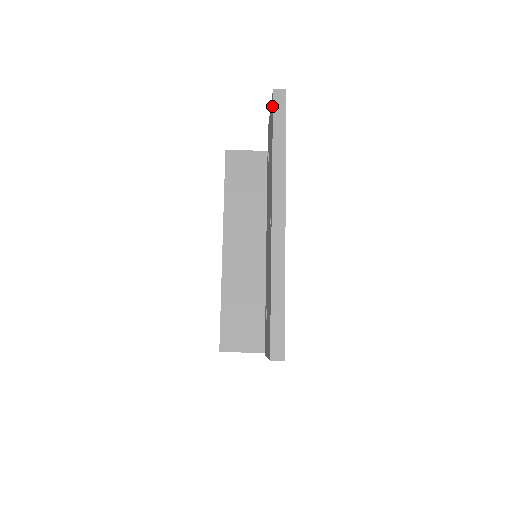
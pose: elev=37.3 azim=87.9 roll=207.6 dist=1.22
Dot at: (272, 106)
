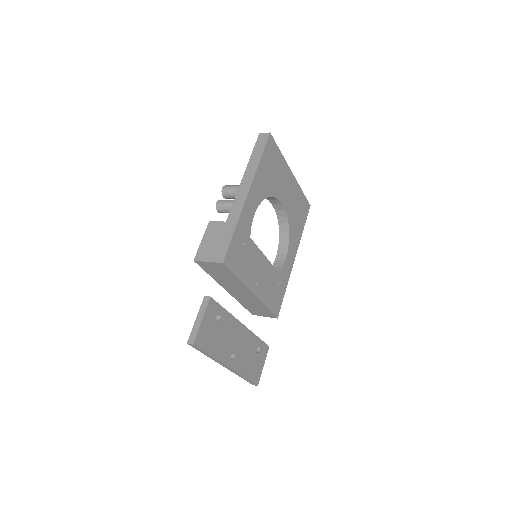
Dot at: occluded
